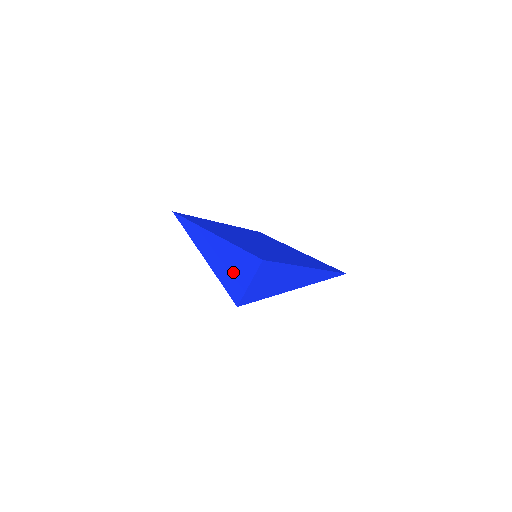
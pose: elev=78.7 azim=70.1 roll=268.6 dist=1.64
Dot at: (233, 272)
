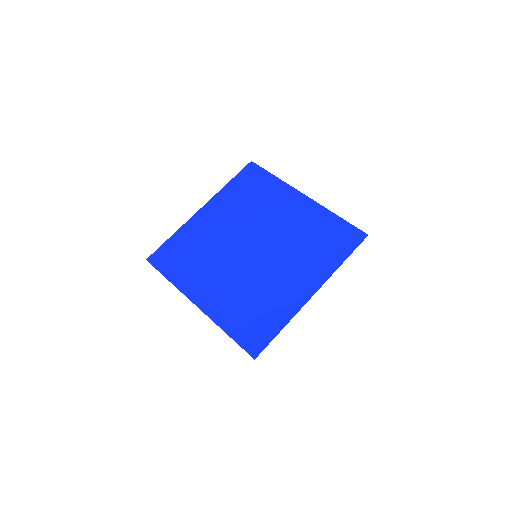
Dot at: occluded
